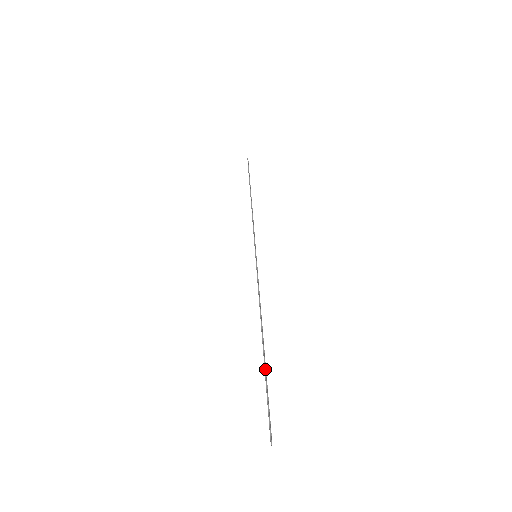
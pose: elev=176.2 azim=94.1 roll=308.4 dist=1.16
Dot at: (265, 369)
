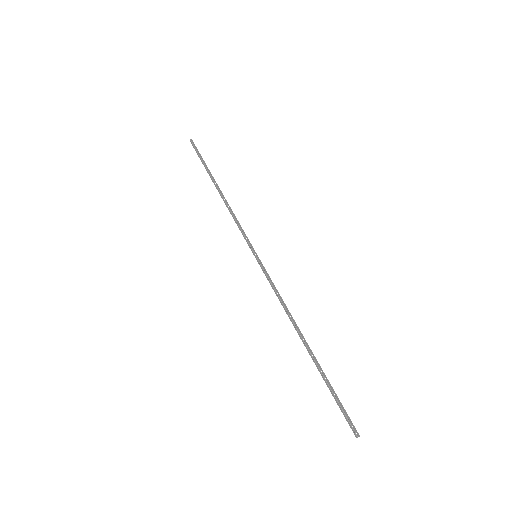
Dot at: occluded
